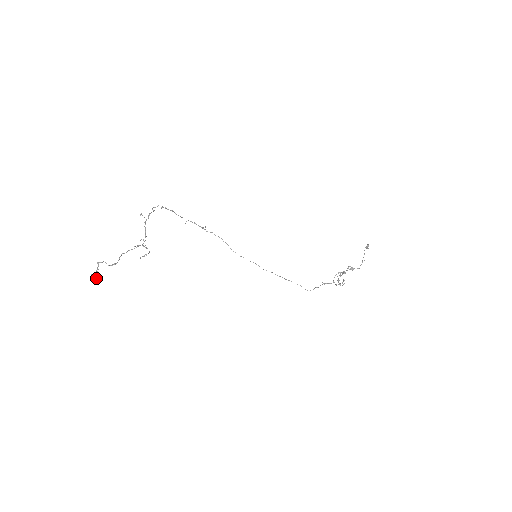
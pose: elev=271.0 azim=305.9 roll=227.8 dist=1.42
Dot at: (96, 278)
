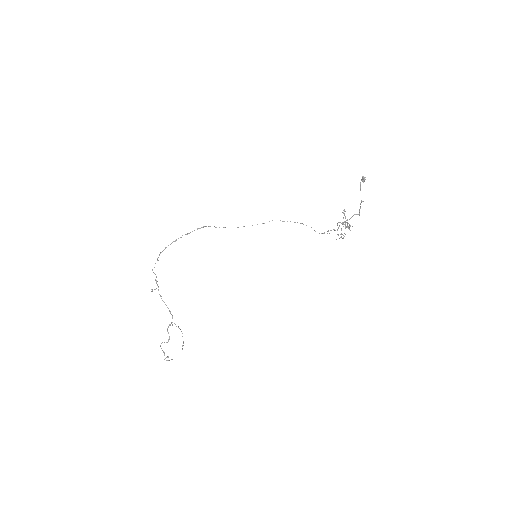
Dot at: occluded
